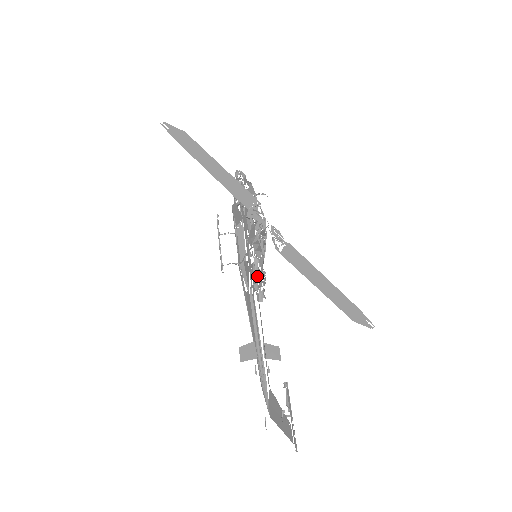
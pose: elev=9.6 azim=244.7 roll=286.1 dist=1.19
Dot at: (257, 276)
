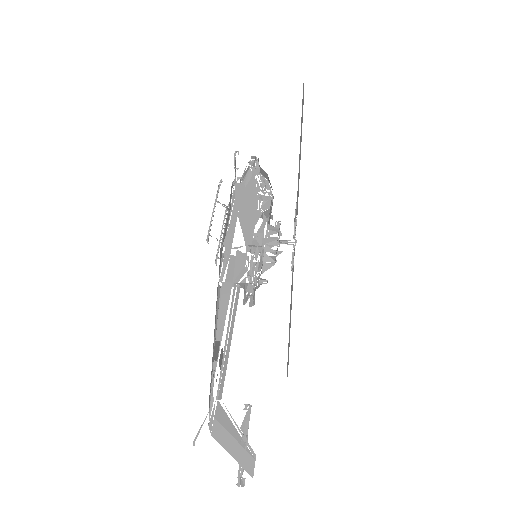
Dot at: (240, 273)
